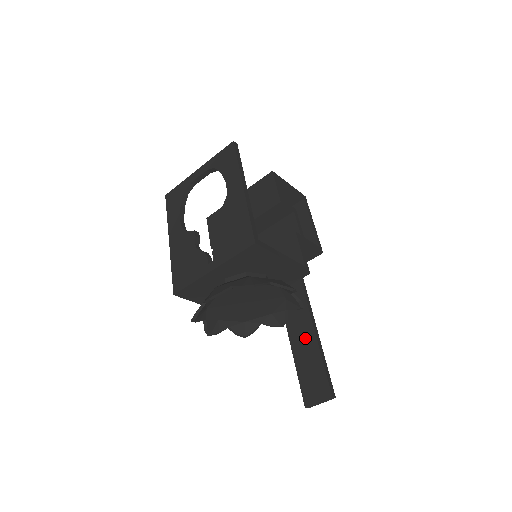
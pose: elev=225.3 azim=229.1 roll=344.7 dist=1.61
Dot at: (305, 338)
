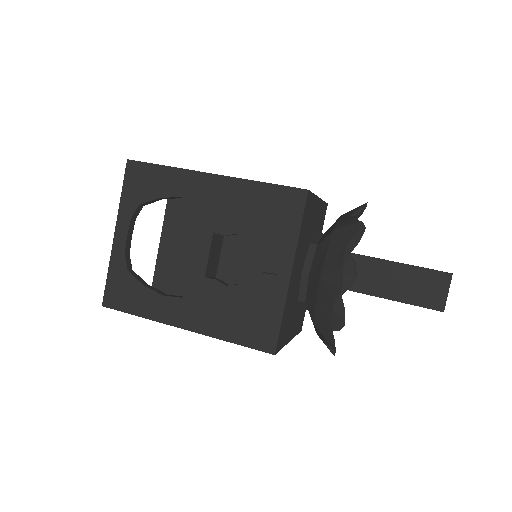
Dot at: (367, 272)
